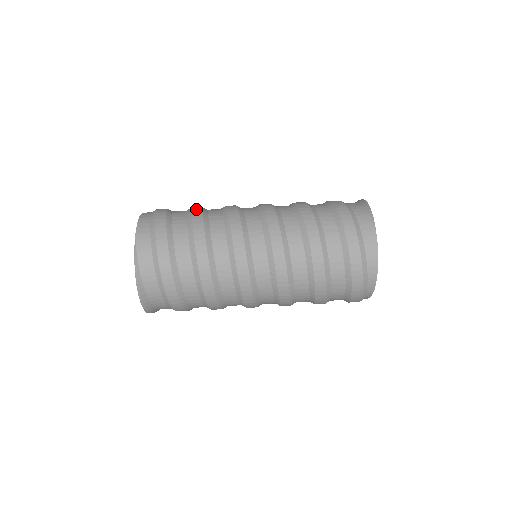
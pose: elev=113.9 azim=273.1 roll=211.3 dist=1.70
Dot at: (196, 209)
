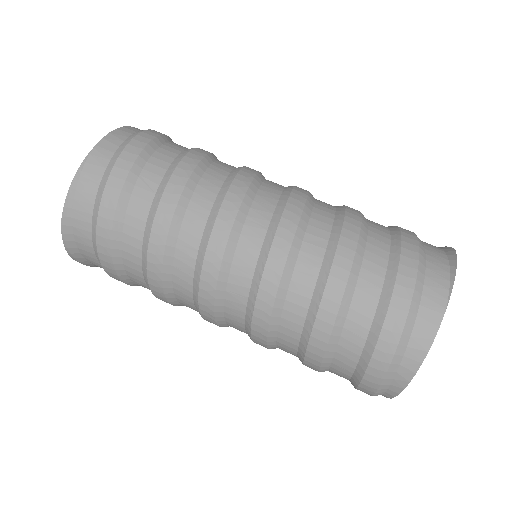
Dot at: (199, 151)
